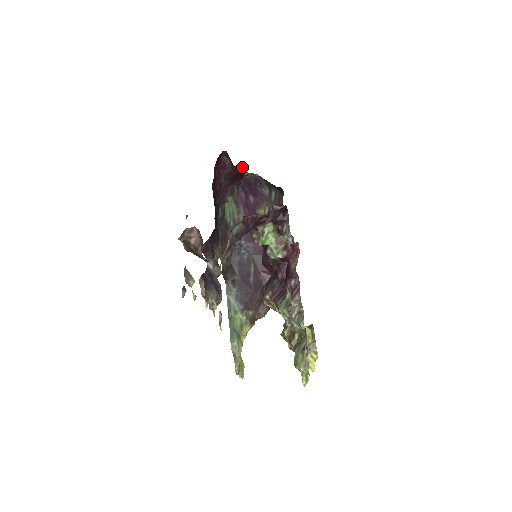
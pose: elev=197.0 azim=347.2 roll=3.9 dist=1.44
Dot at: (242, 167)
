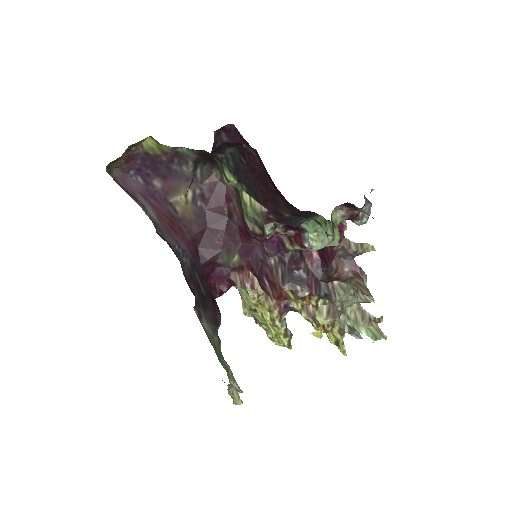
Dot at: (145, 138)
